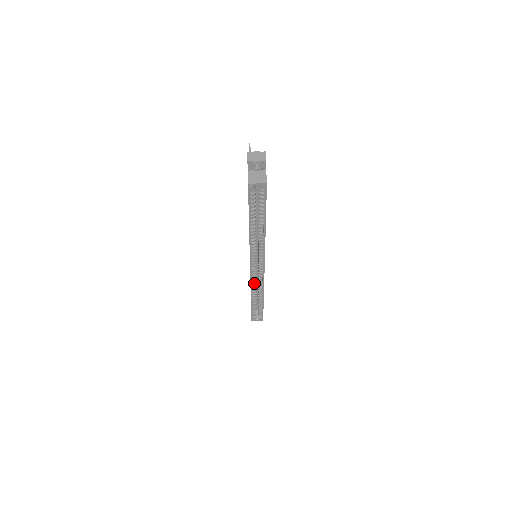
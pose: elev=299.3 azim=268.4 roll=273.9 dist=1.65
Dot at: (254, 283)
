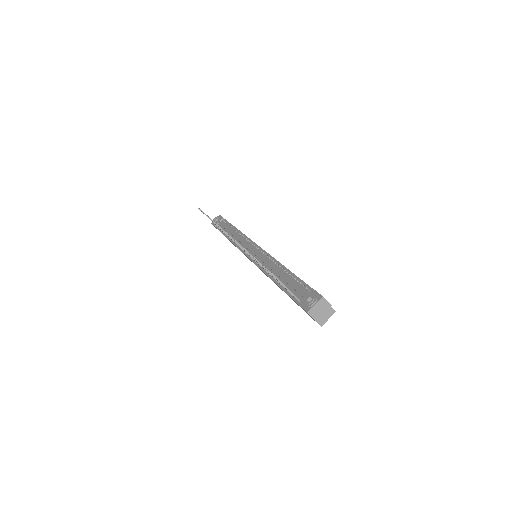
Dot at: occluded
